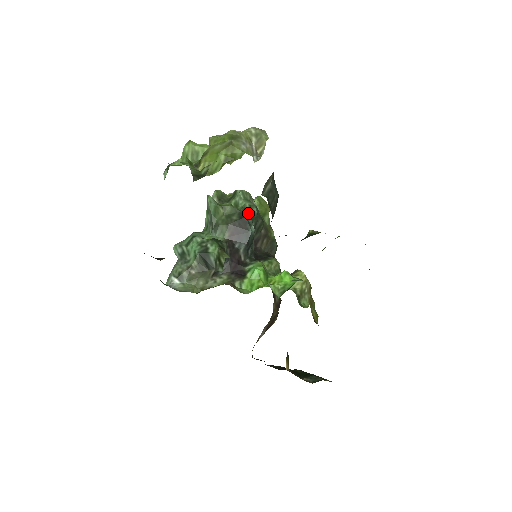
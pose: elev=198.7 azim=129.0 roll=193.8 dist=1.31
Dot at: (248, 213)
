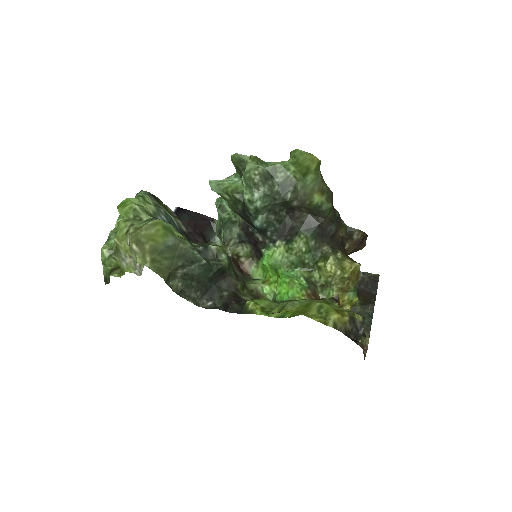
Dot at: (248, 208)
